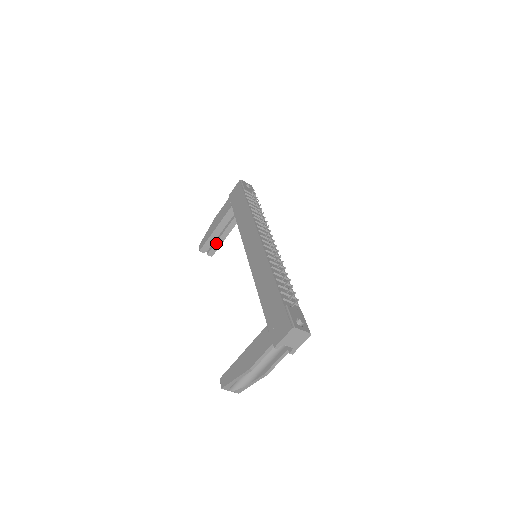
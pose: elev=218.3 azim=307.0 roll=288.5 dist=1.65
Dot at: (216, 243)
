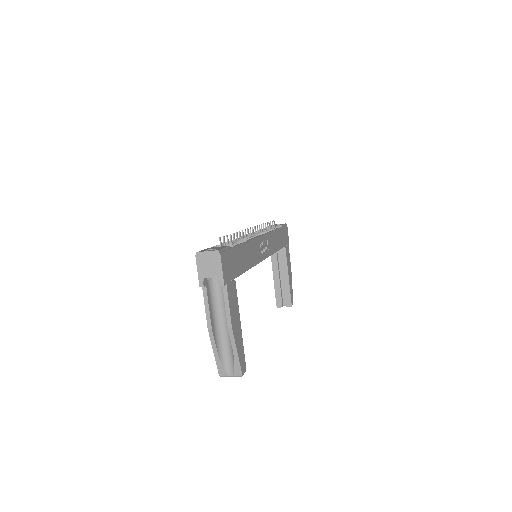
Dot at: (285, 291)
